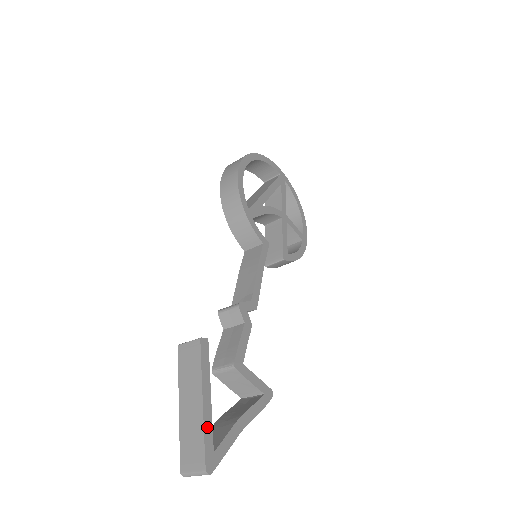
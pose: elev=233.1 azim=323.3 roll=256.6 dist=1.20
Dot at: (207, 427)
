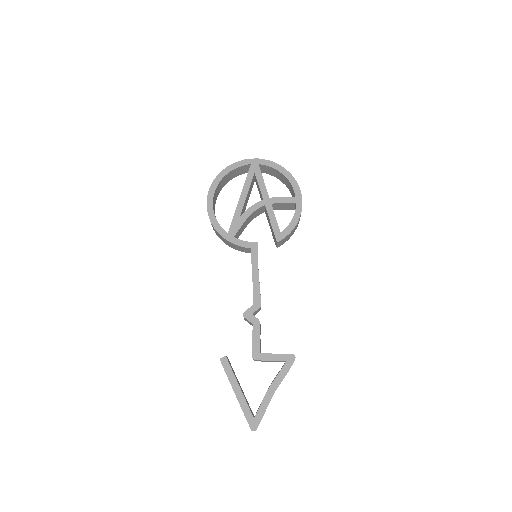
Dot at: (244, 407)
